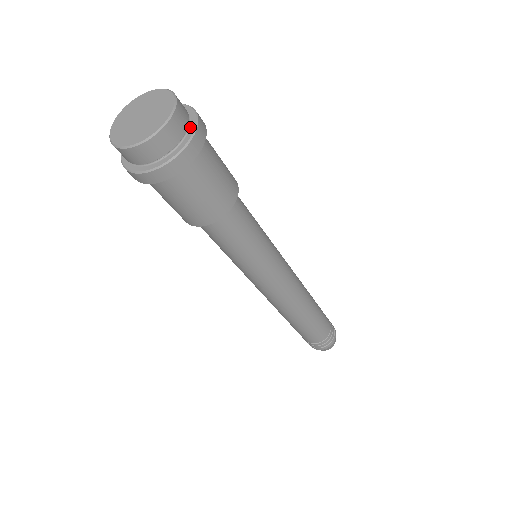
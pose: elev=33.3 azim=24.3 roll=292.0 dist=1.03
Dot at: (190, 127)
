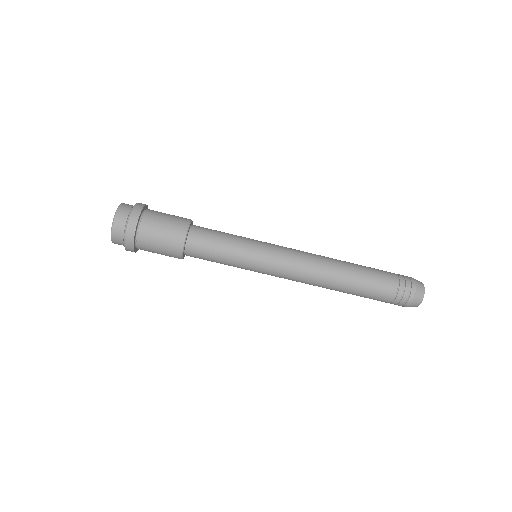
Dot at: occluded
